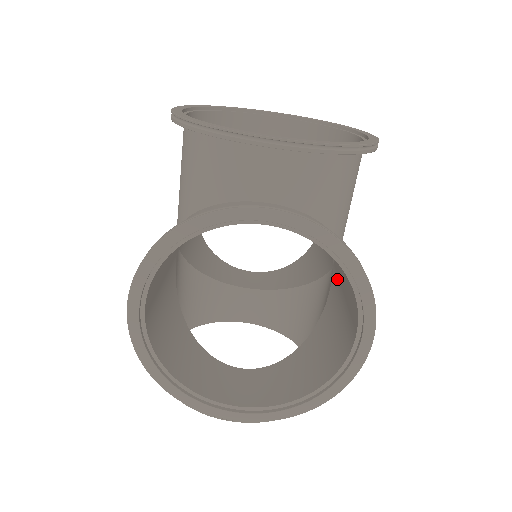
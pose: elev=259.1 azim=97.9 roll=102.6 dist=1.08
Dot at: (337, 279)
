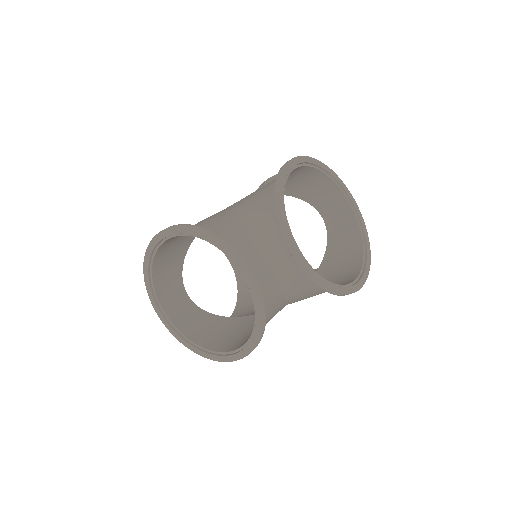
Dot at: occluded
